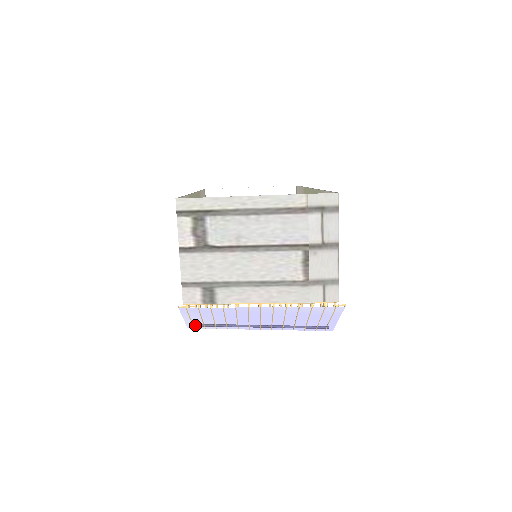
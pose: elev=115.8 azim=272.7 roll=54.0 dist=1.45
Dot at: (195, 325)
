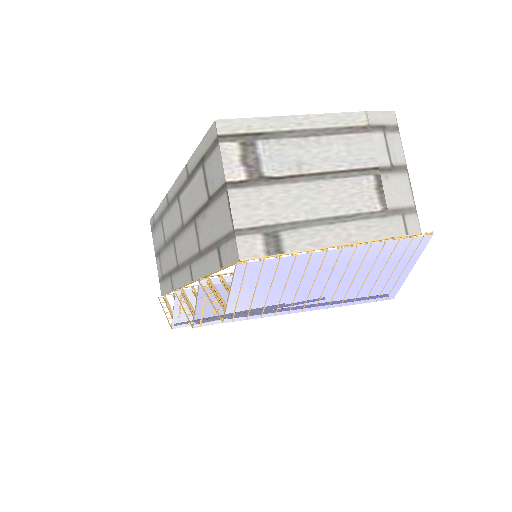
Dot at: (237, 312)
